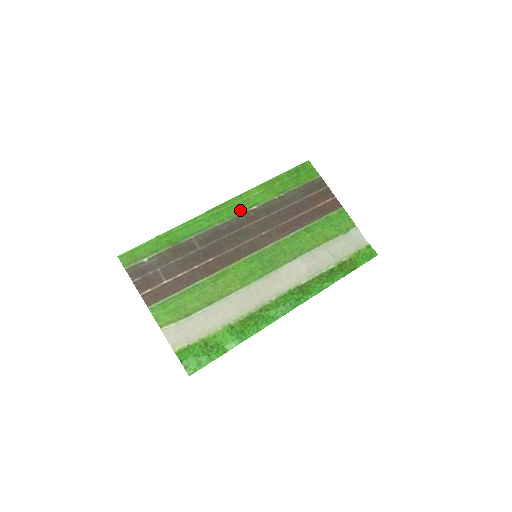
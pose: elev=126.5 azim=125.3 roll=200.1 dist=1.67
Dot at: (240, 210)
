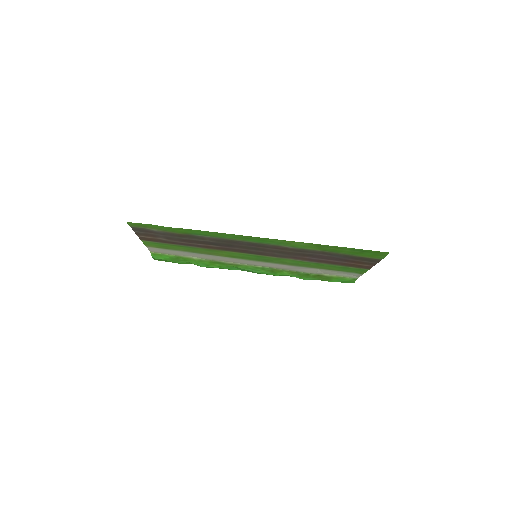
Dot at: (272, 244)
